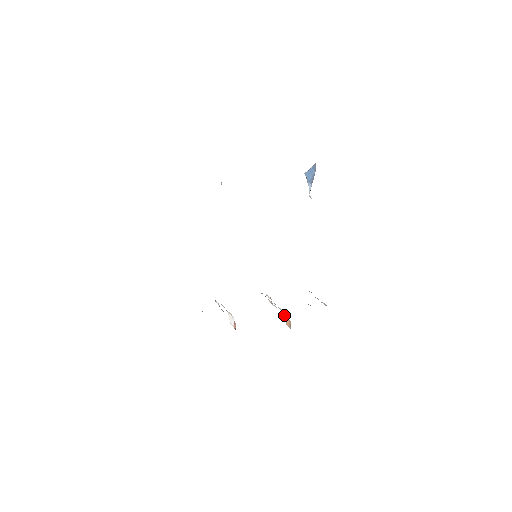
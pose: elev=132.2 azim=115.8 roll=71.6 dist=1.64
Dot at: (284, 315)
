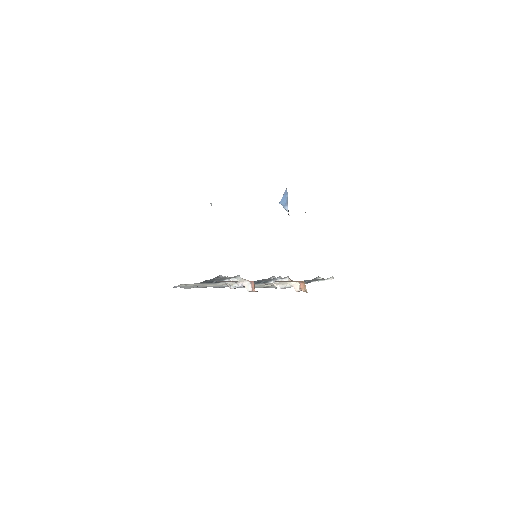
Dot at: (297, 286)
